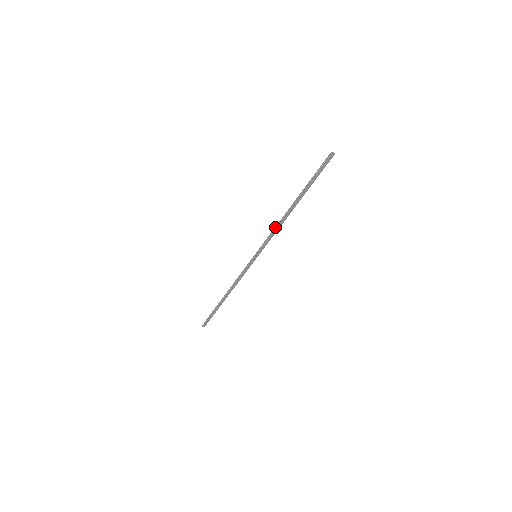
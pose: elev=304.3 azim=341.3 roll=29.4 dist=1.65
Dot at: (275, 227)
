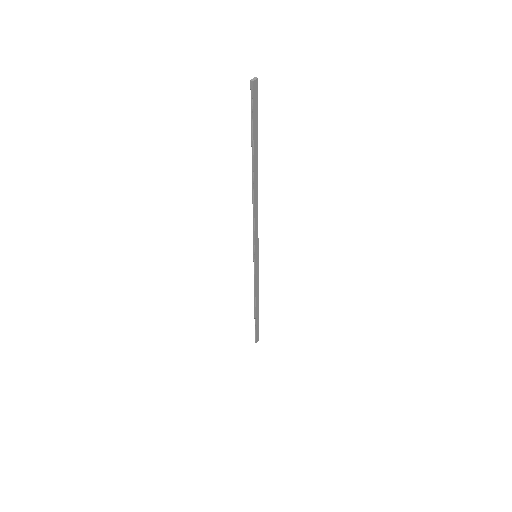
Dot at: occluded
